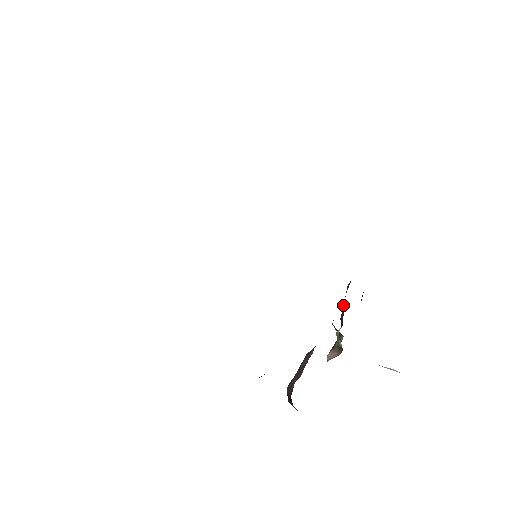
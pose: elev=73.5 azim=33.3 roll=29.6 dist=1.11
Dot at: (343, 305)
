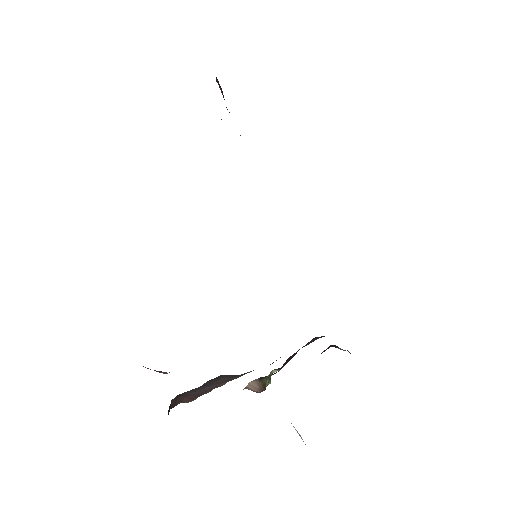
Dot at: (298, 350)
